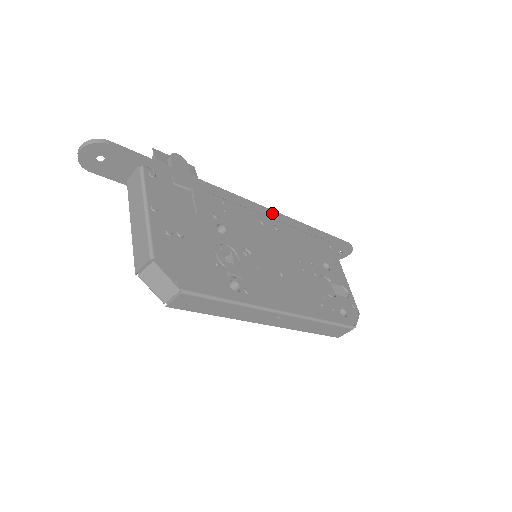
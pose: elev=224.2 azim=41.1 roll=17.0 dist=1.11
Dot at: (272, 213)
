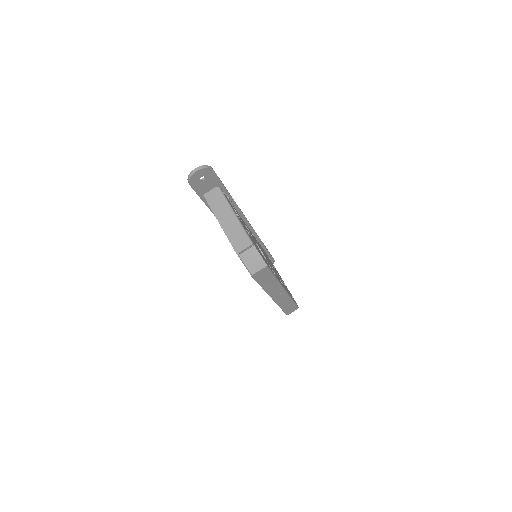
Dot at: (254, 230)
